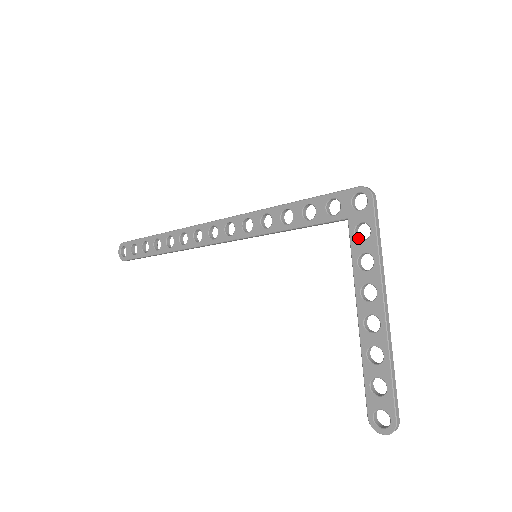
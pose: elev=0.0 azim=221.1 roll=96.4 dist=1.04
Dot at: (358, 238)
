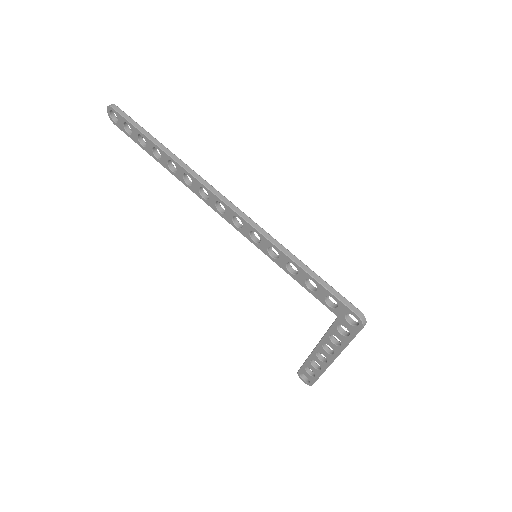
Dot at: (338, 328)
